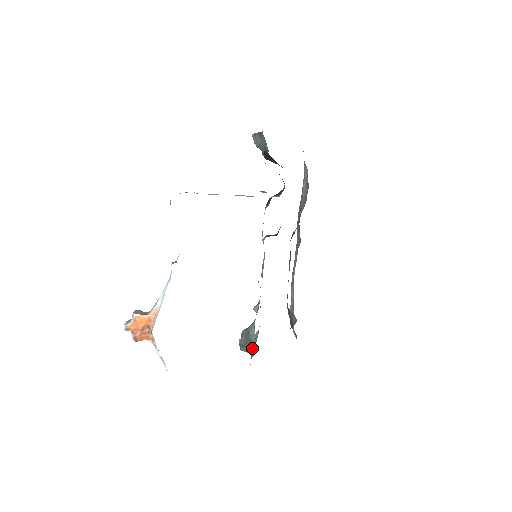
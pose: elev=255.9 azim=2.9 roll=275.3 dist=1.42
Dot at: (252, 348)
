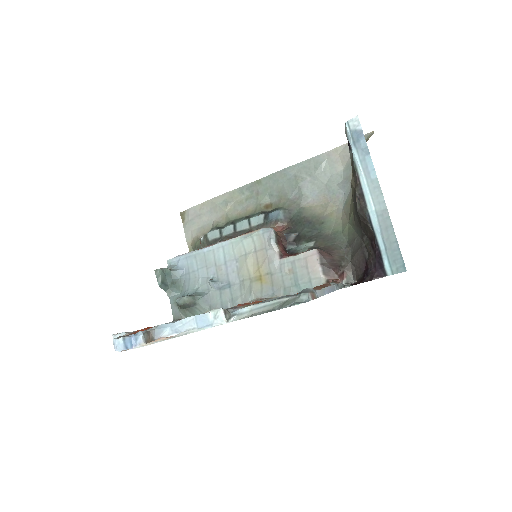
Dot at: (188, 314)
